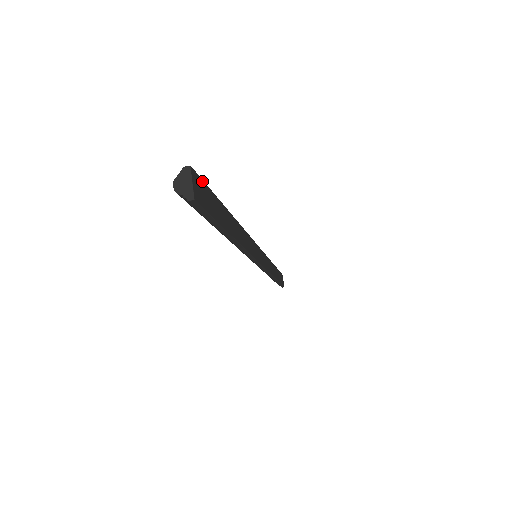
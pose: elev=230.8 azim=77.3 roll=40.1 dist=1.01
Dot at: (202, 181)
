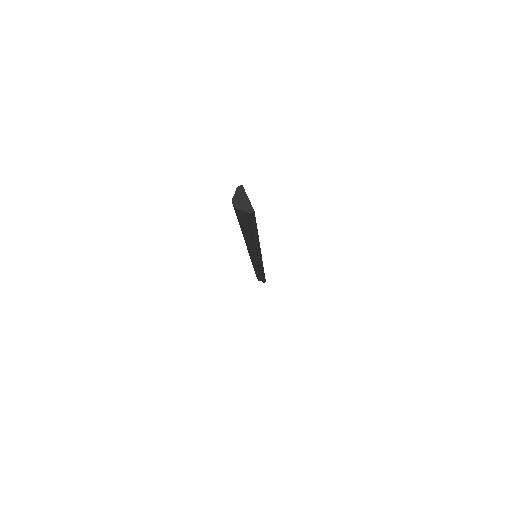
Dot at: occluded
